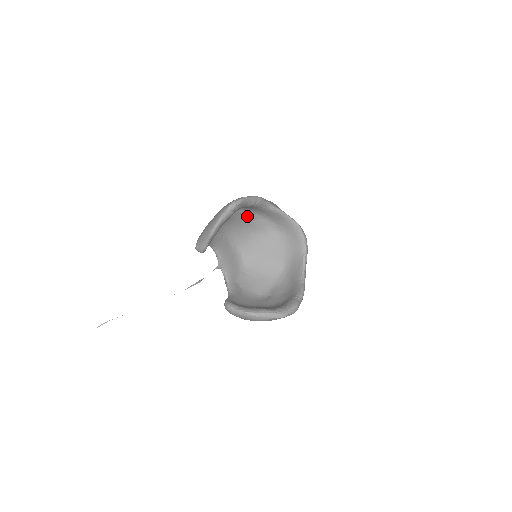
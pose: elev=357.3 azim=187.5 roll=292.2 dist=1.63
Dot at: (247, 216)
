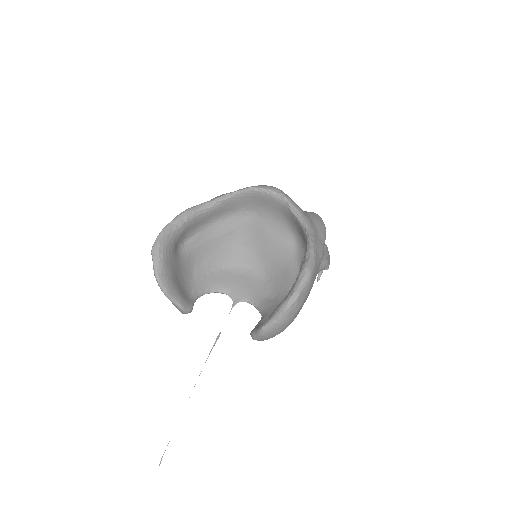
Dot at: (208, 234)
